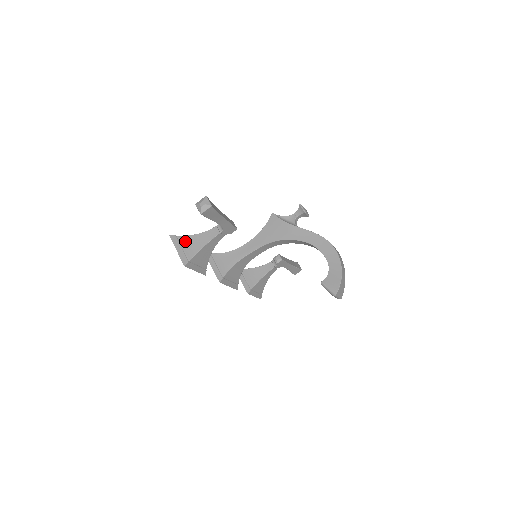
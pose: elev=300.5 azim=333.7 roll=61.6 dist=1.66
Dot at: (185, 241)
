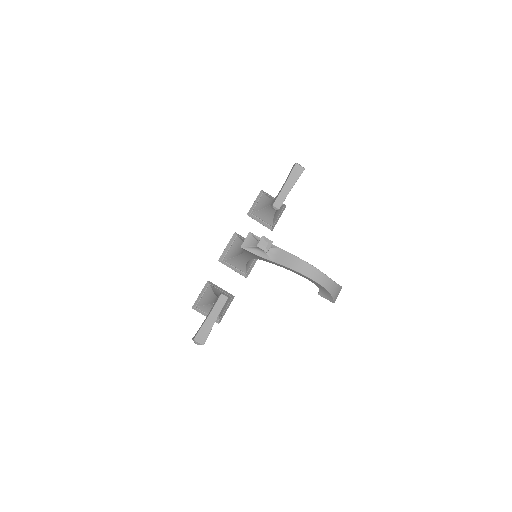
Dot at: (204, 310)
